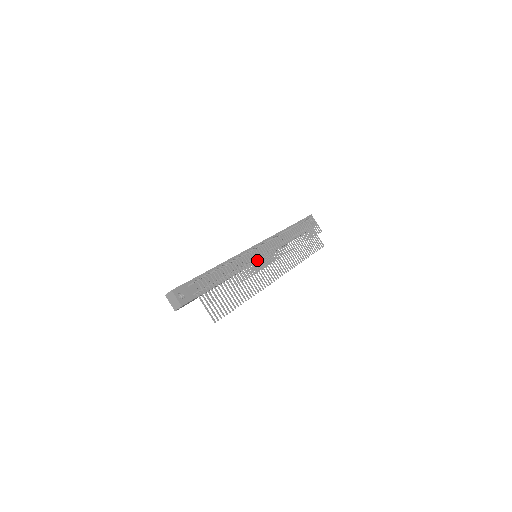
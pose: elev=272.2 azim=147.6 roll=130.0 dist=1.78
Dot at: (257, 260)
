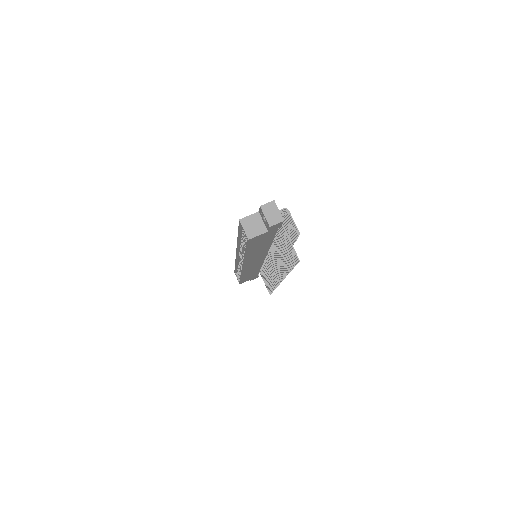
Dot at: (270, 253)
